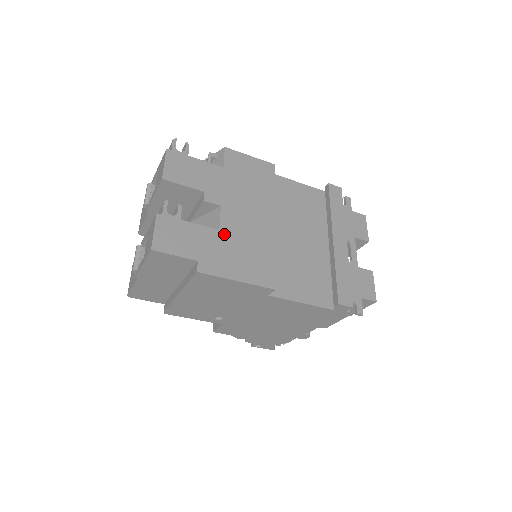
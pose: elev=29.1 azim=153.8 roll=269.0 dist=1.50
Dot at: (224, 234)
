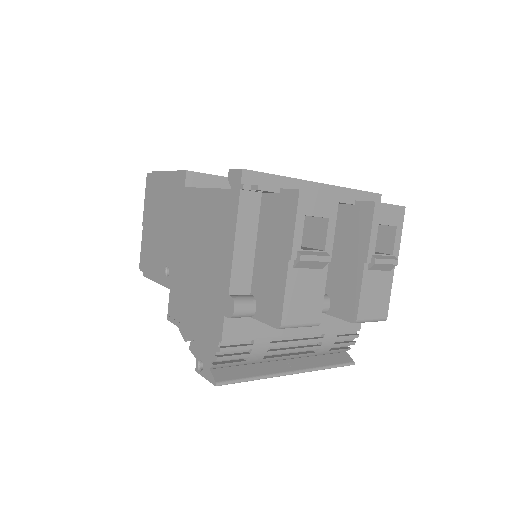
Dot at: occluded
